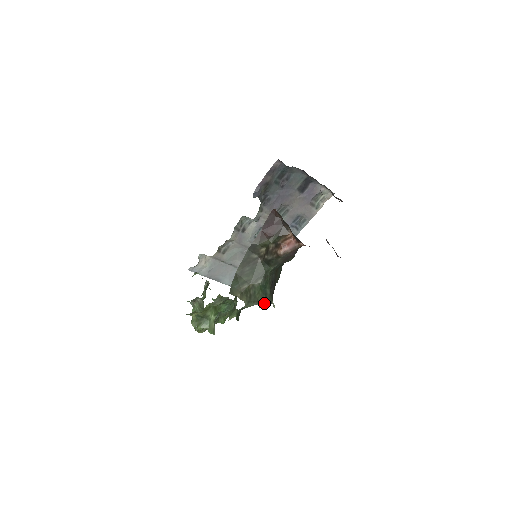
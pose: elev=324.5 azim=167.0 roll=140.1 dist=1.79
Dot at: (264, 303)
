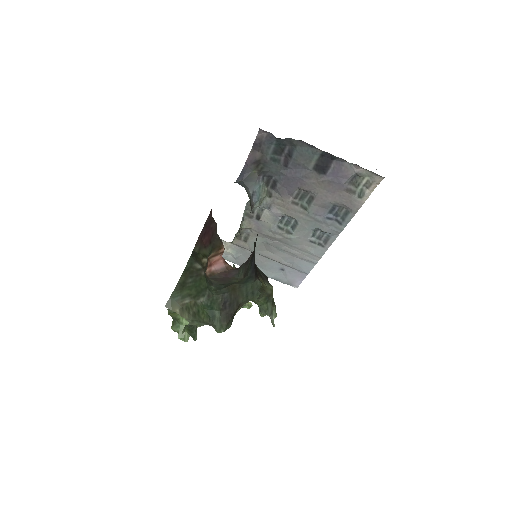
Dot at: (214, 326)
